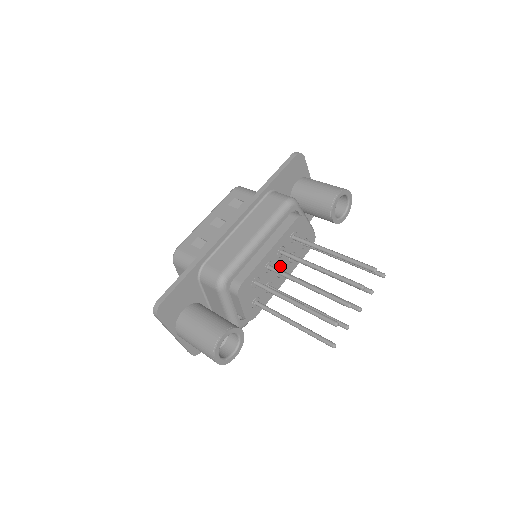
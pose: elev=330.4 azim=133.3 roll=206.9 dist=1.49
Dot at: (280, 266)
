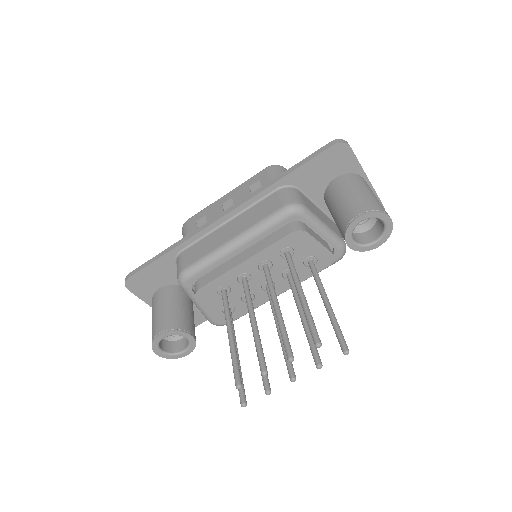
Dot at: occluded
